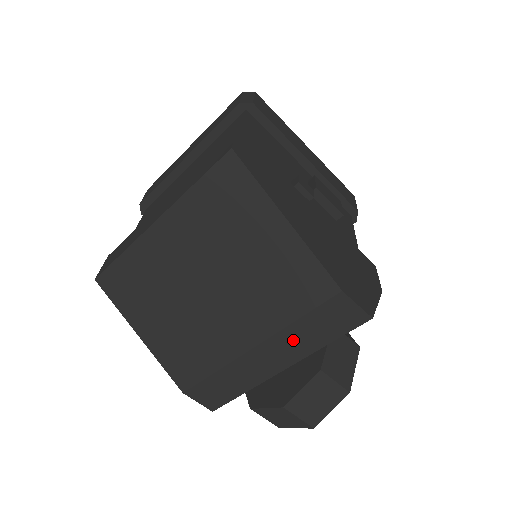
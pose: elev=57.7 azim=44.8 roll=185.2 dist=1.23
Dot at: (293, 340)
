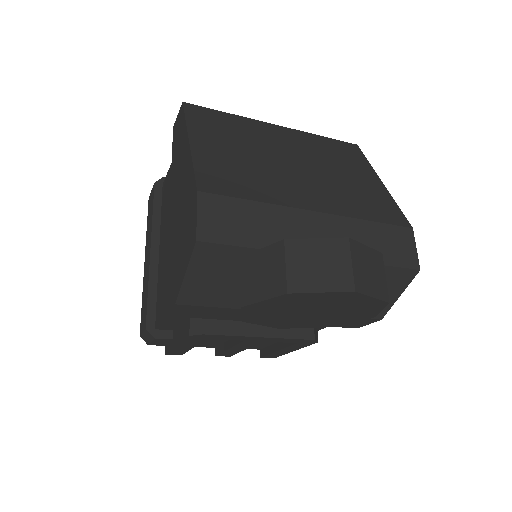
Dot at: (352, 235)
